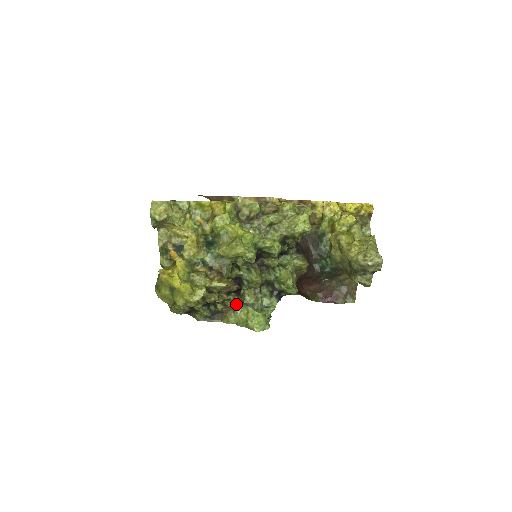
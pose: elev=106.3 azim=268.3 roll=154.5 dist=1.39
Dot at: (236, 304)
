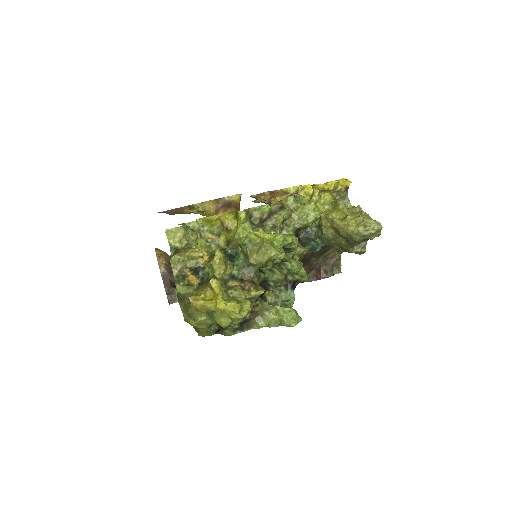
Dot at: (263, 307)
